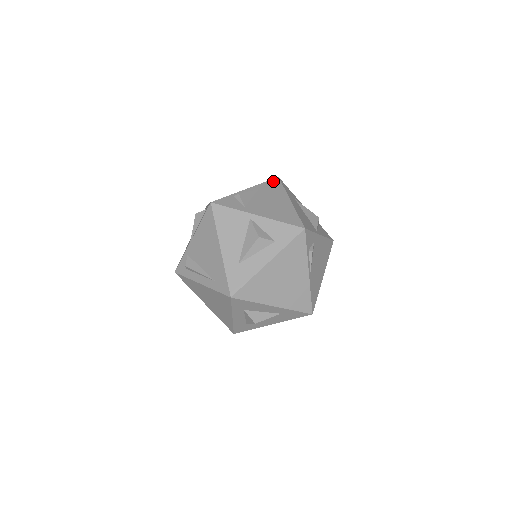
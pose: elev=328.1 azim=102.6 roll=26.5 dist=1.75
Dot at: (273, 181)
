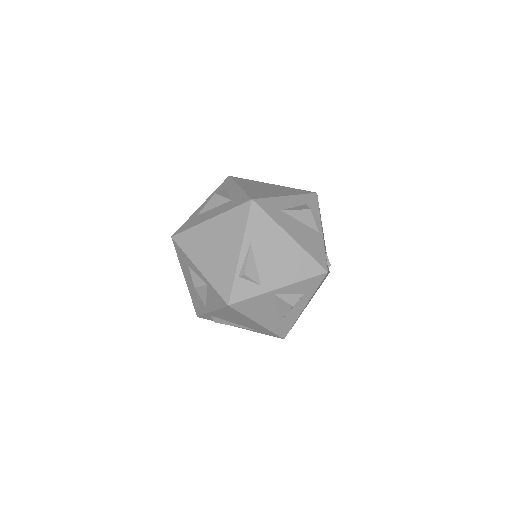
Dot at: (253, 214)
